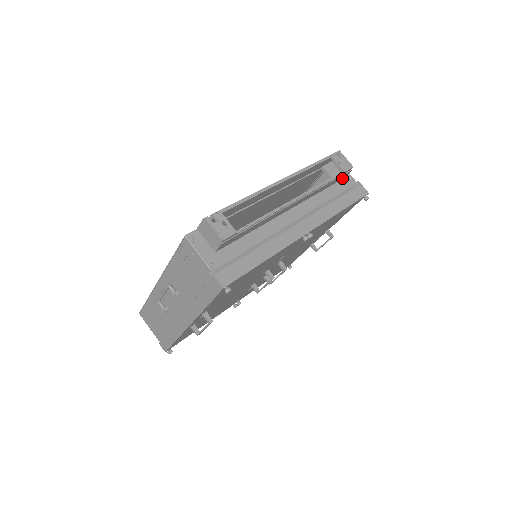
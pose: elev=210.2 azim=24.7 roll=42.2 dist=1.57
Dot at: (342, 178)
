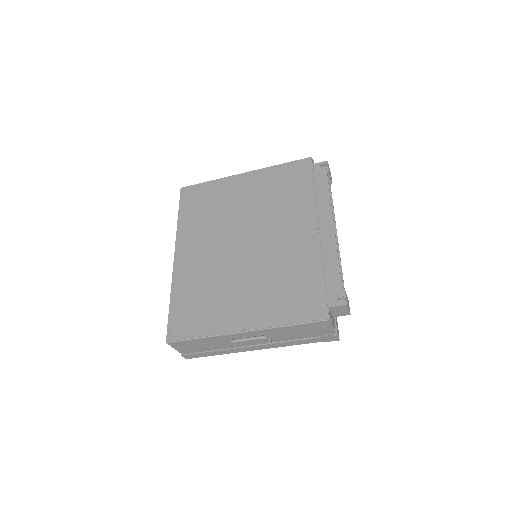
Dot at: occluded
